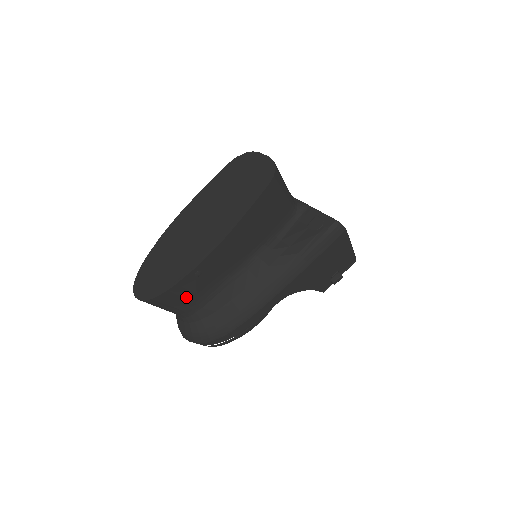
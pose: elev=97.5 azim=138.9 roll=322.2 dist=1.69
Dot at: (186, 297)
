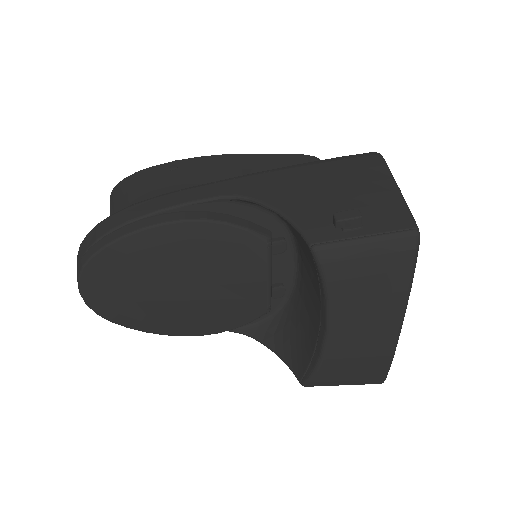
Dot at: (140, 190)
